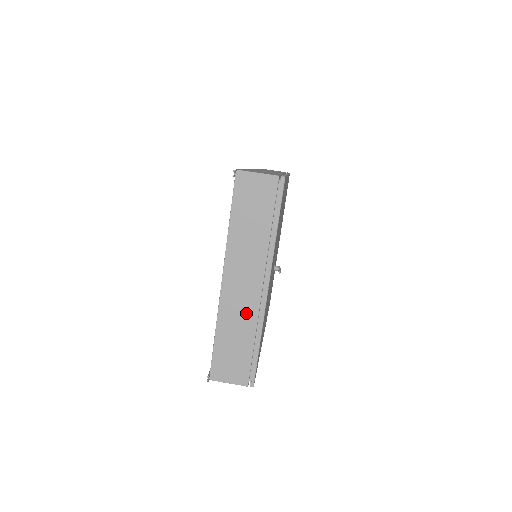
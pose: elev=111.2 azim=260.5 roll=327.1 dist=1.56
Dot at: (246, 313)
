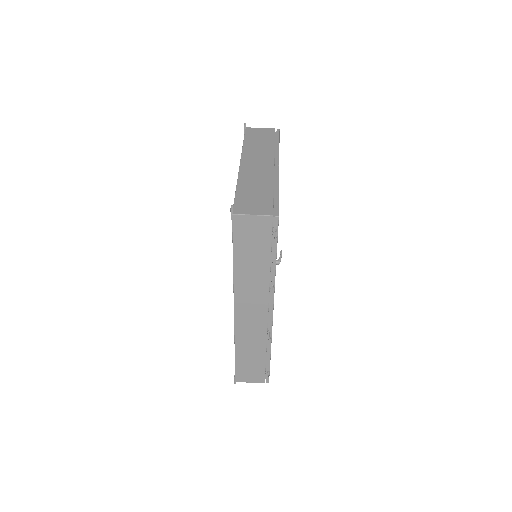
Dot at: (263, 177)
